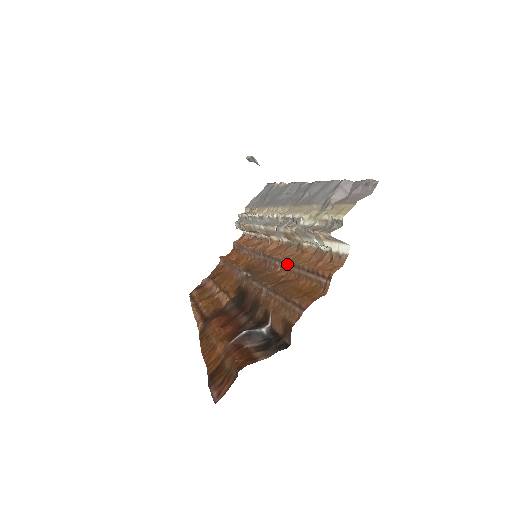
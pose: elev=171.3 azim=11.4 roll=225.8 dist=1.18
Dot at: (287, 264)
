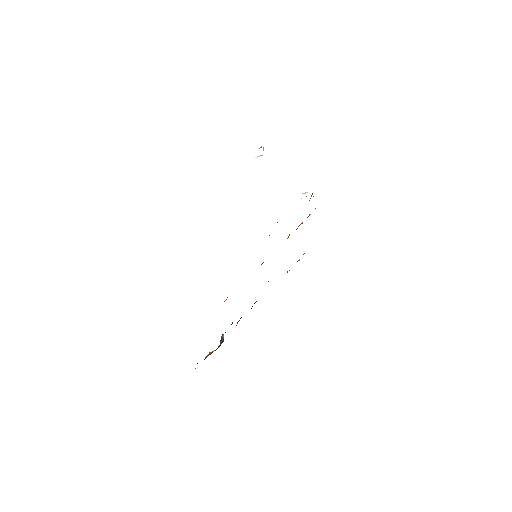
Dot at: occluded
